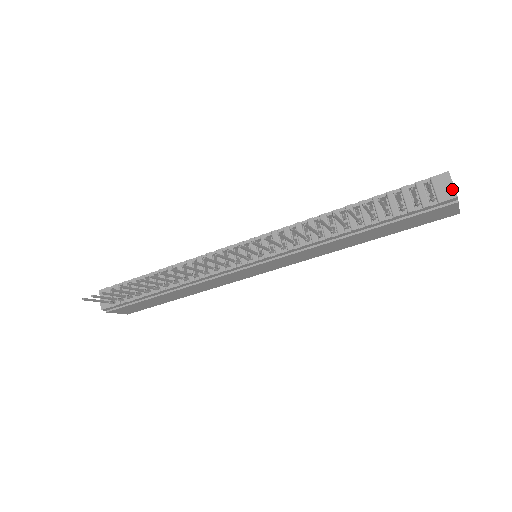
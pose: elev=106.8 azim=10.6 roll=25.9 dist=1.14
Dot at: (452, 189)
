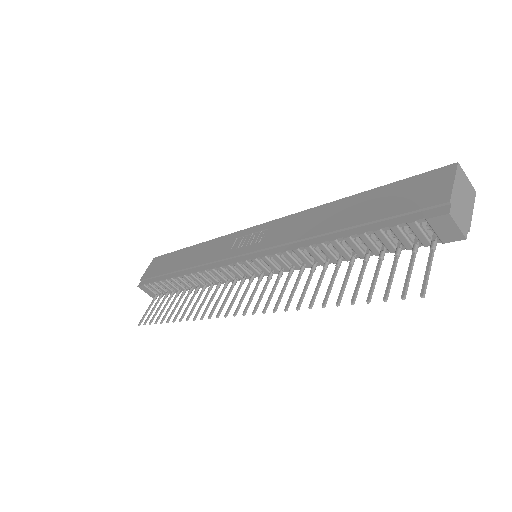
Dot at: (457, 232)
